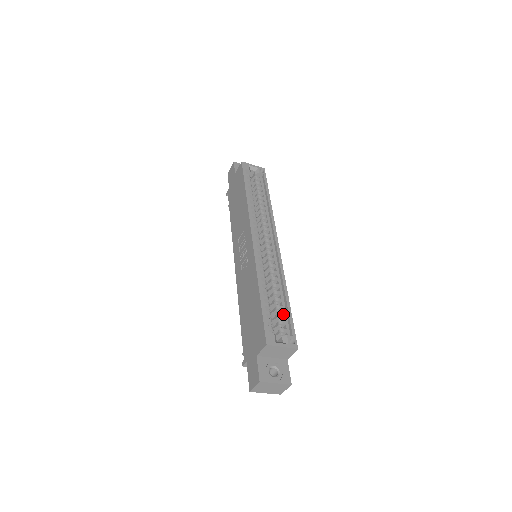
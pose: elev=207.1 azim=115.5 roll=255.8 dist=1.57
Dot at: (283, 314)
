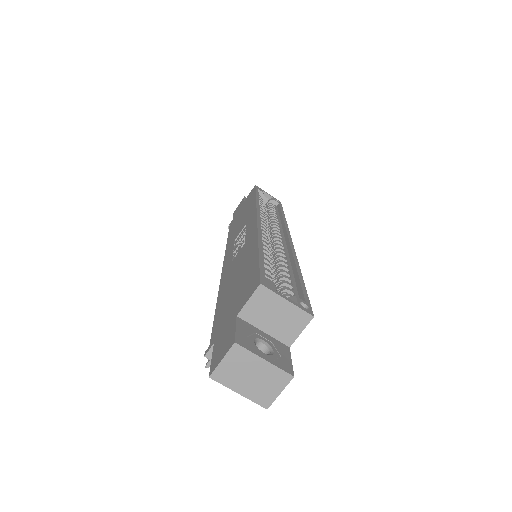
Dot at: (291, 284)
